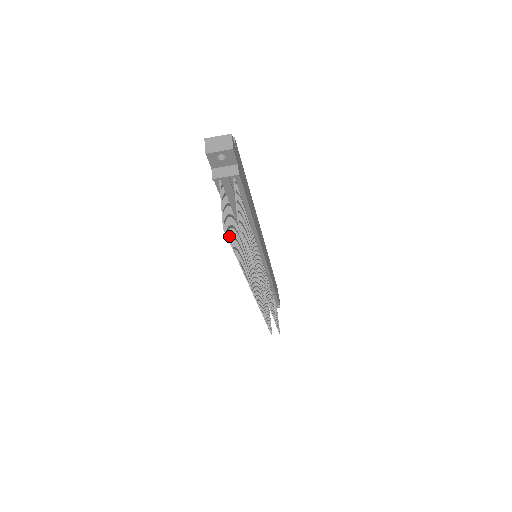
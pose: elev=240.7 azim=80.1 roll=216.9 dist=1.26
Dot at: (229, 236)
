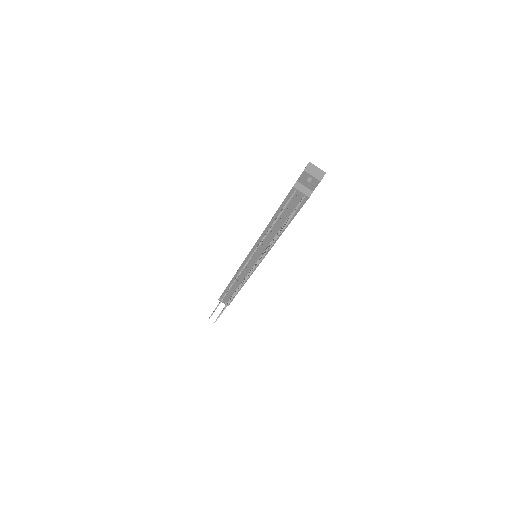
Dot at: (273, 225)
